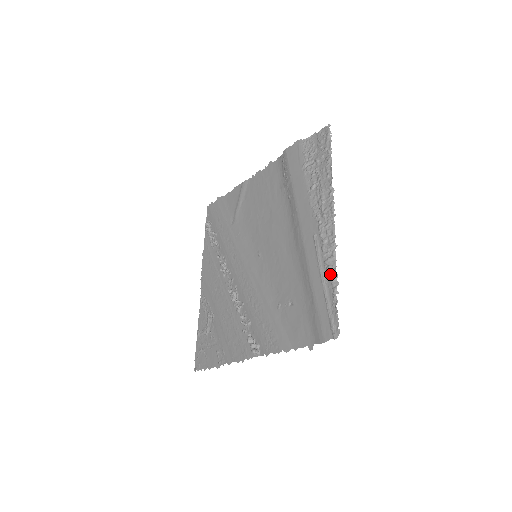
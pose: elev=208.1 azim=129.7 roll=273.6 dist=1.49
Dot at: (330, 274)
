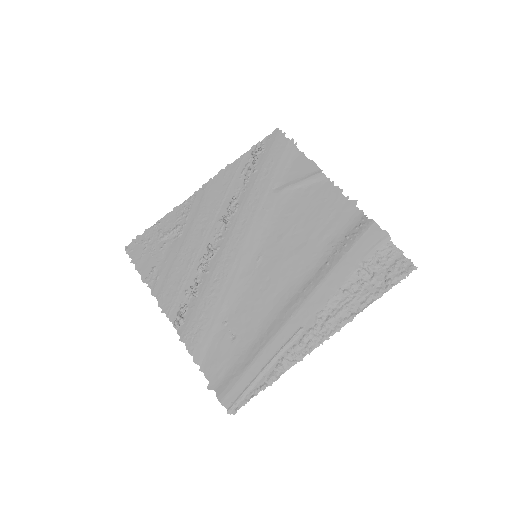
Dot at: (275, 372)
